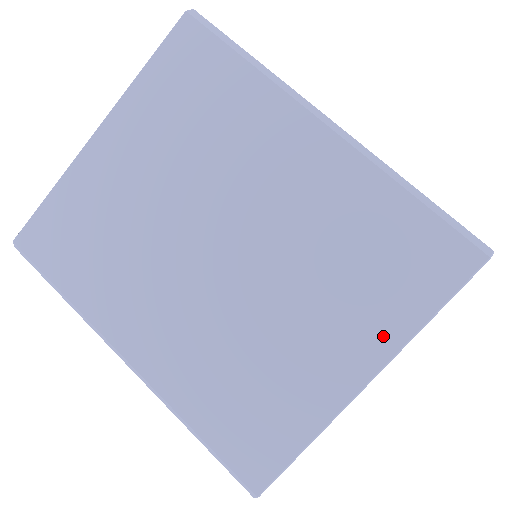
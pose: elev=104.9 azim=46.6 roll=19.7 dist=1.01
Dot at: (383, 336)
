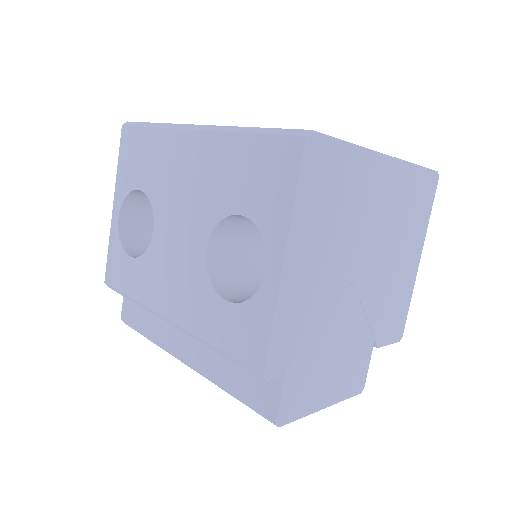
Dot at: occluded
